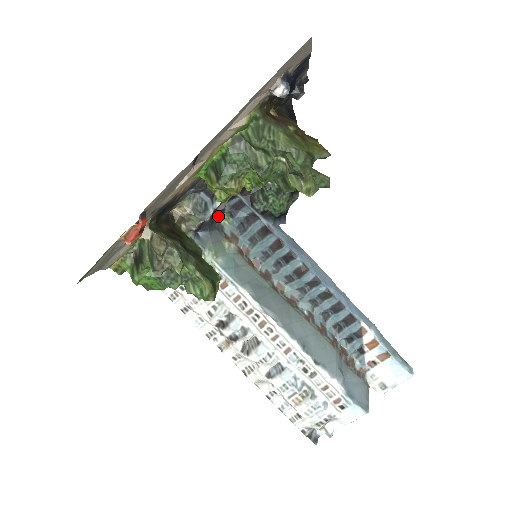
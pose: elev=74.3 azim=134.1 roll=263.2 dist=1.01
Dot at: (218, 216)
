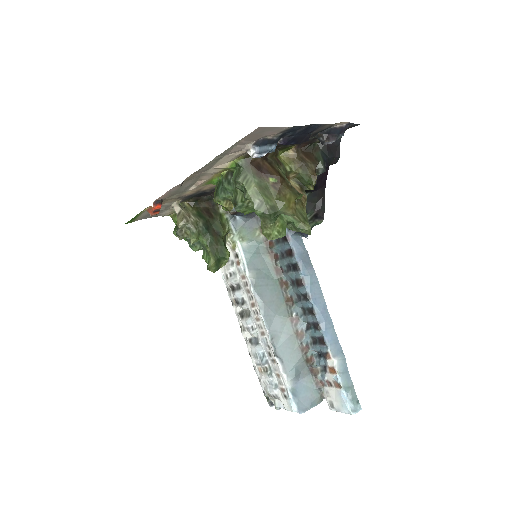
Dot at: occluded
